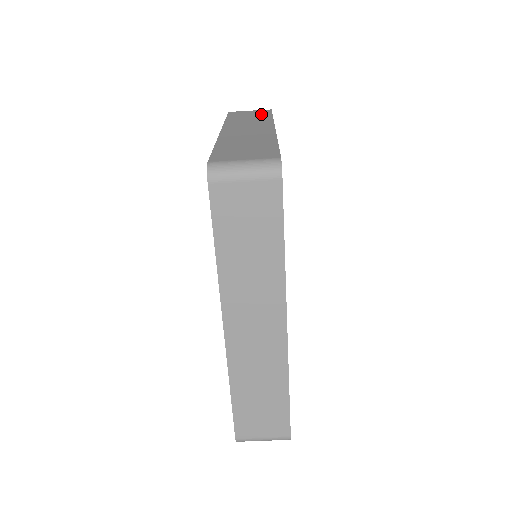
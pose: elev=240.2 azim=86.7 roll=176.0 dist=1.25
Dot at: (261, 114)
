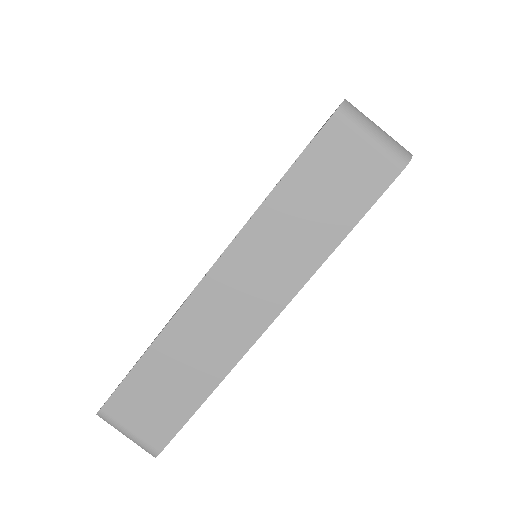
Dot at: occluded
